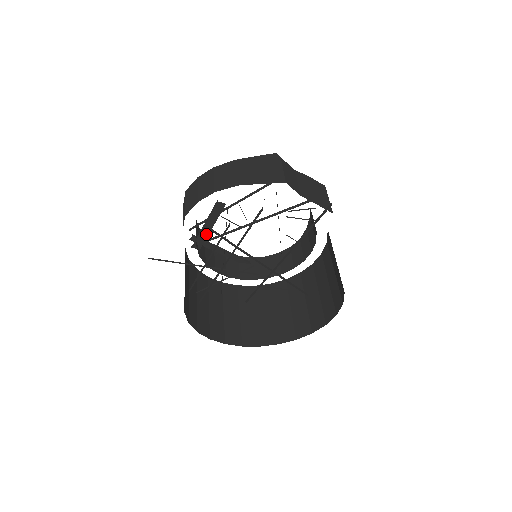
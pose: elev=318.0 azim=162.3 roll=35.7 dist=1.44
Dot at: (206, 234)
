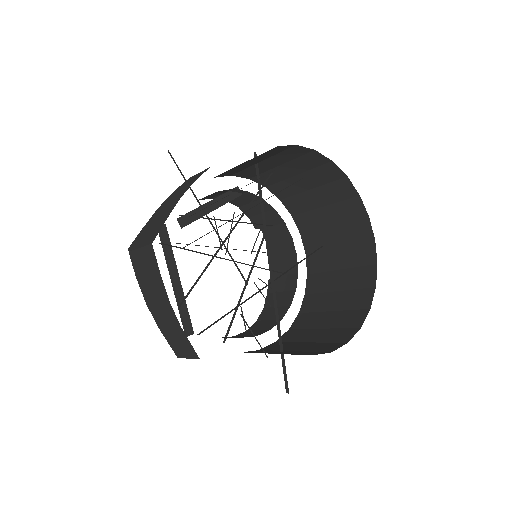
Dot at: (202, 213)
